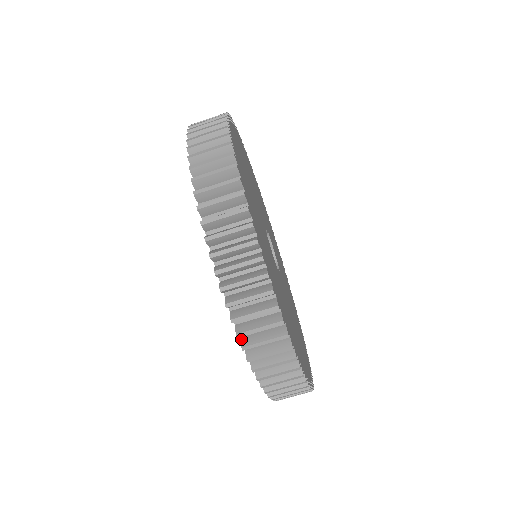
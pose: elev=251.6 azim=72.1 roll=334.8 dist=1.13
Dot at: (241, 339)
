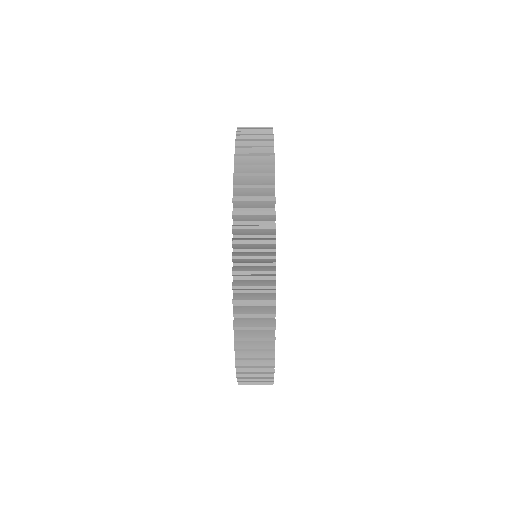
Dot at: occluded
